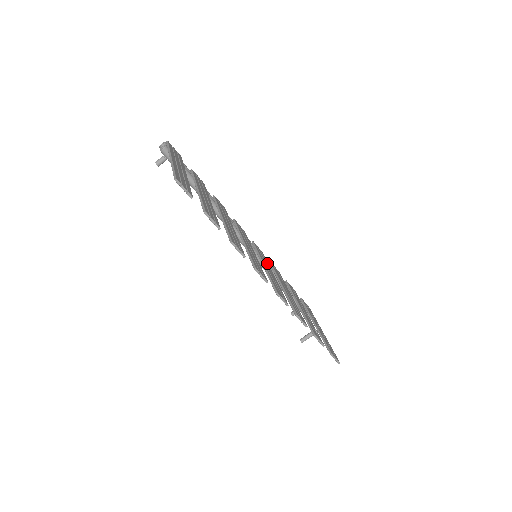
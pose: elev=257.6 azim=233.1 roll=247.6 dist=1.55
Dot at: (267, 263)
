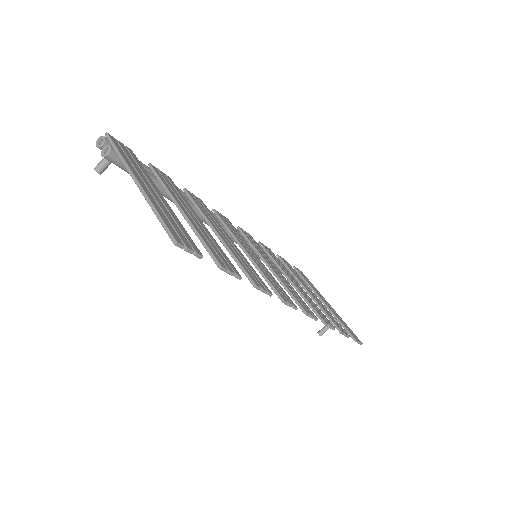
Dot at: (265, 254)
